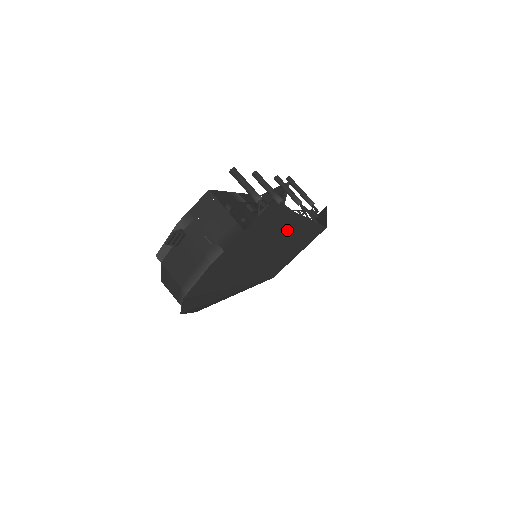
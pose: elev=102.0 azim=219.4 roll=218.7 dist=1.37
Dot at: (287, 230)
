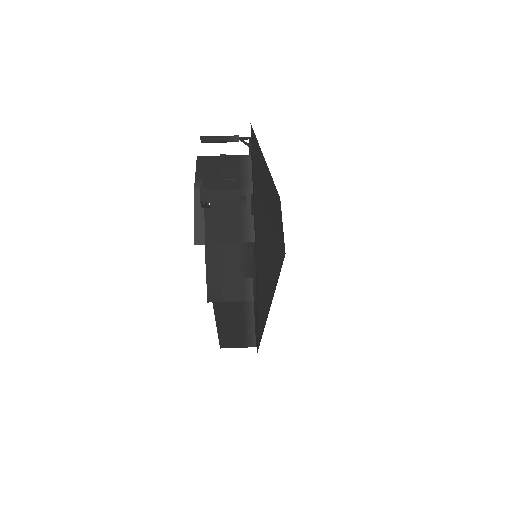
Dot at: (267, 177)
